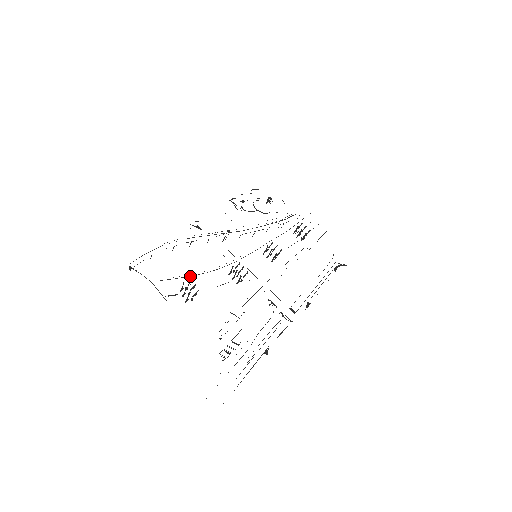
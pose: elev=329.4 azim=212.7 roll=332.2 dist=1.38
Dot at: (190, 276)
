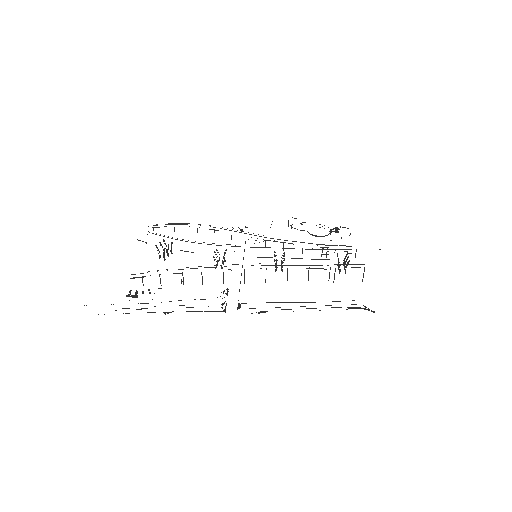
Dot at: (171, 238)
